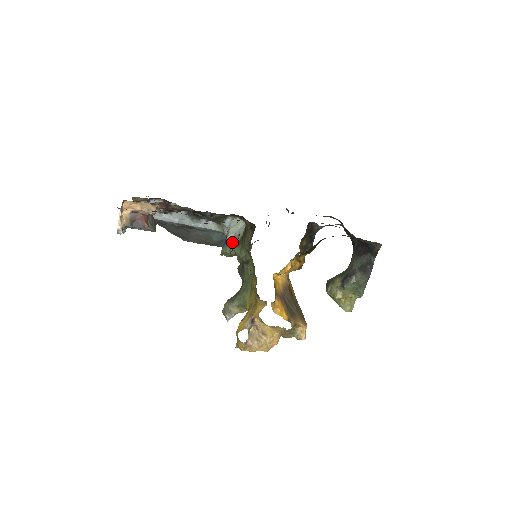
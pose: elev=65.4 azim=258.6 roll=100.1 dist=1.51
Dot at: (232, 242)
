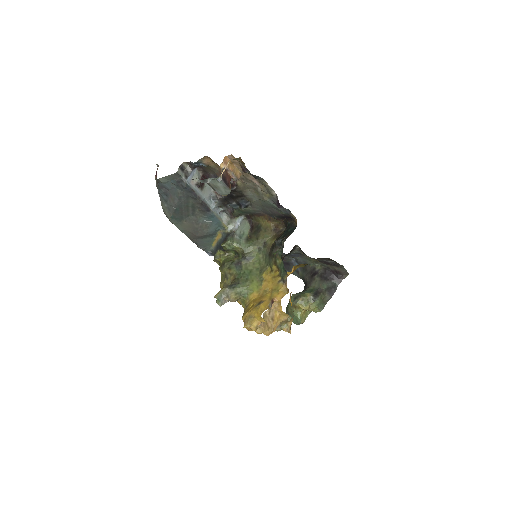
Dot at: (240, 237)
